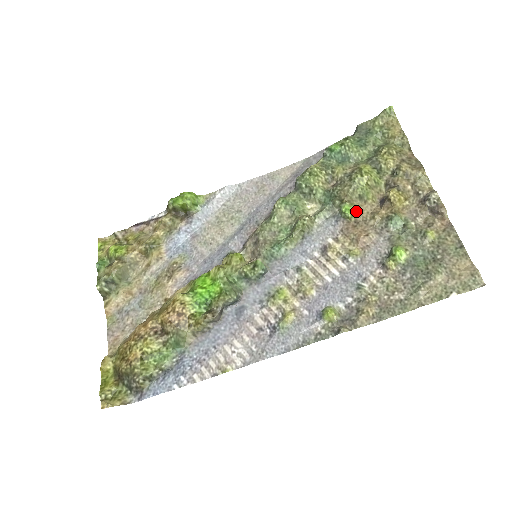
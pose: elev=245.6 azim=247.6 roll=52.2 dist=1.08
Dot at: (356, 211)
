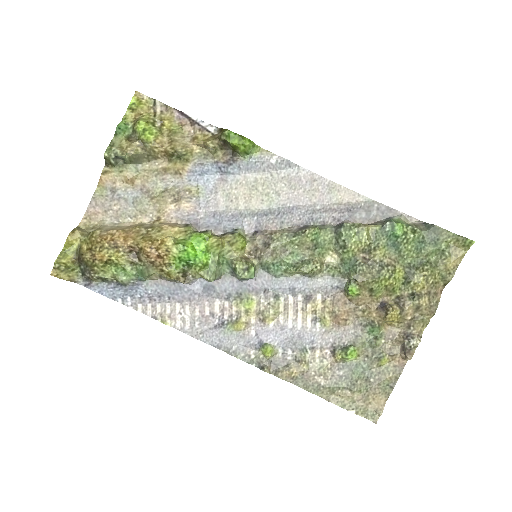
Dot at: (358, 296)
